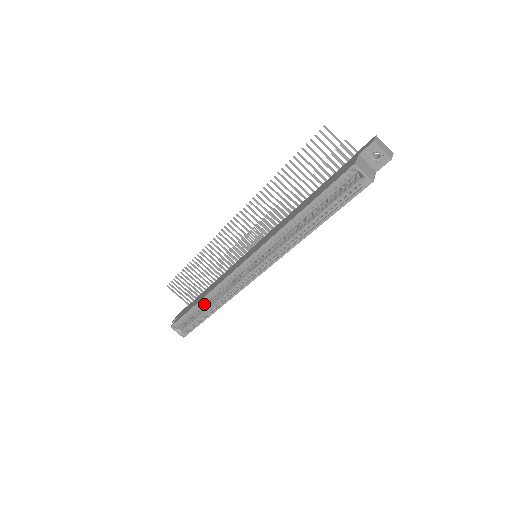
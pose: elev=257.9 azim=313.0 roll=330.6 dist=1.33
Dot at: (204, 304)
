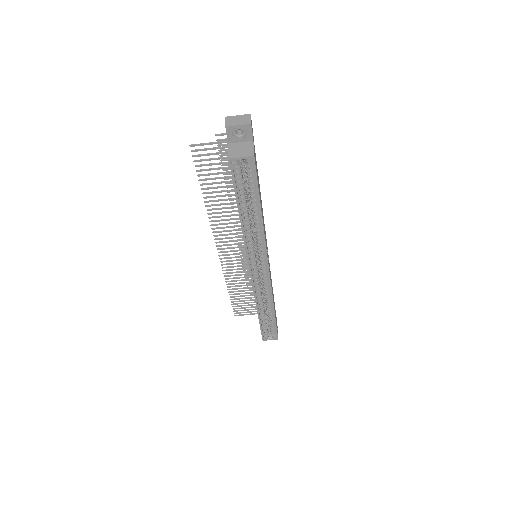
Dot at: (263, 312)
